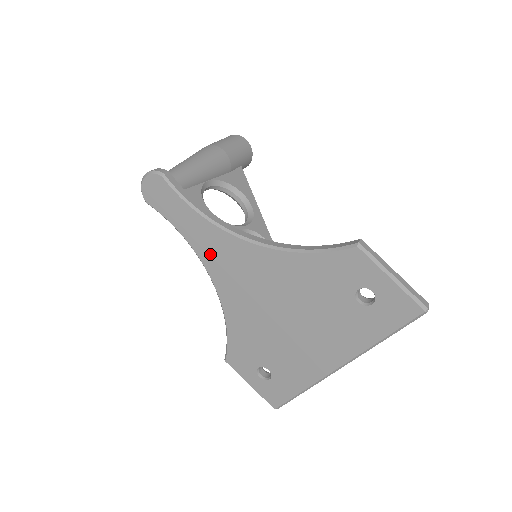
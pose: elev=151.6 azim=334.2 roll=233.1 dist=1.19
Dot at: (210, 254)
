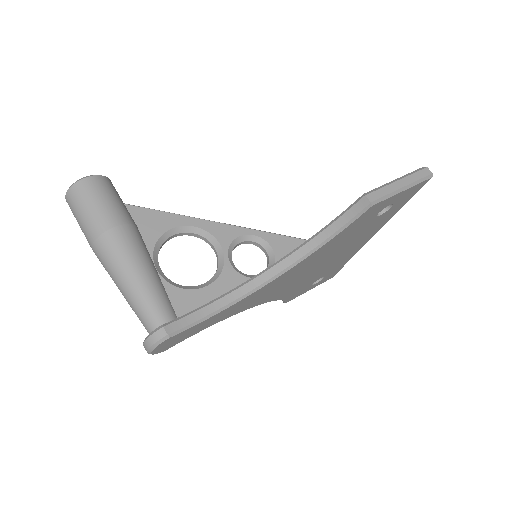
Dot at: (245, 306)
